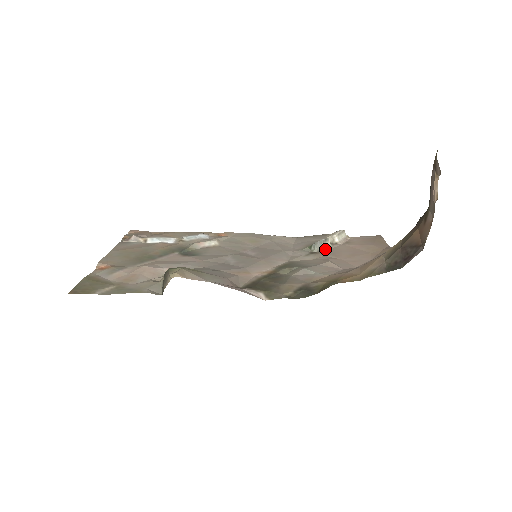
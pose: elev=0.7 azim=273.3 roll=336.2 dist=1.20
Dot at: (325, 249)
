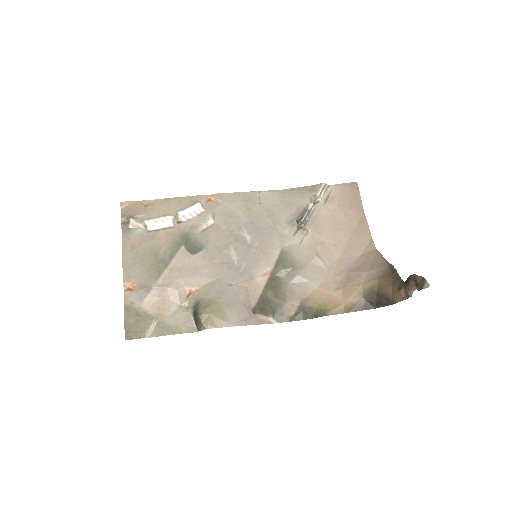
Dot at: (309, 217)
